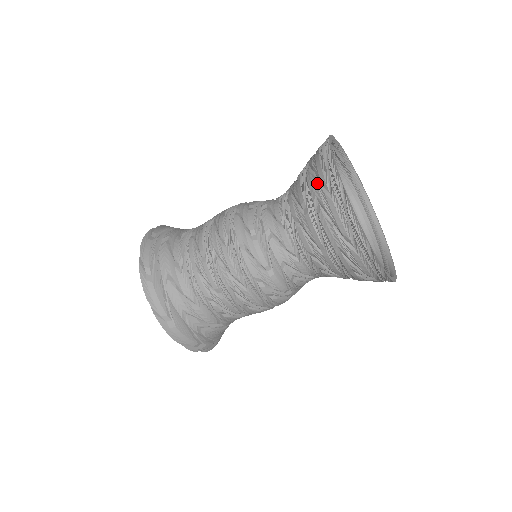
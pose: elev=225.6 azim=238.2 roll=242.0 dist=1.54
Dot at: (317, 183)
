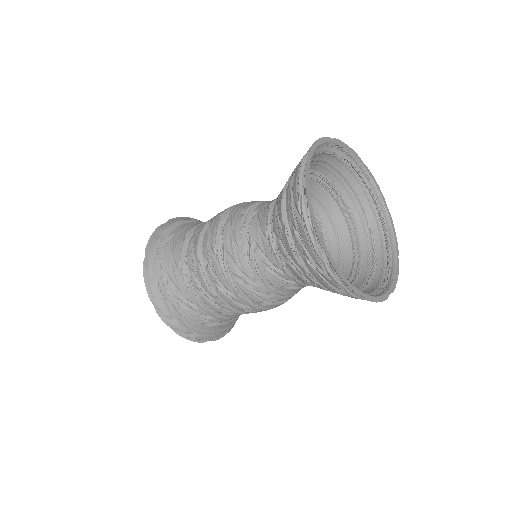
Dot at: (299, 162)
